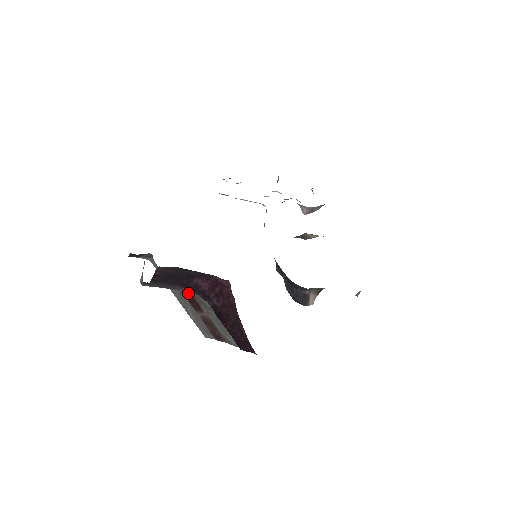
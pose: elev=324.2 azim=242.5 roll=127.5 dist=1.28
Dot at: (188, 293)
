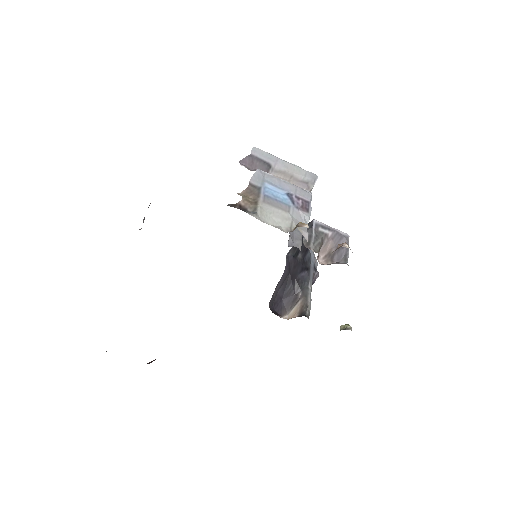
Dot at: occluded
